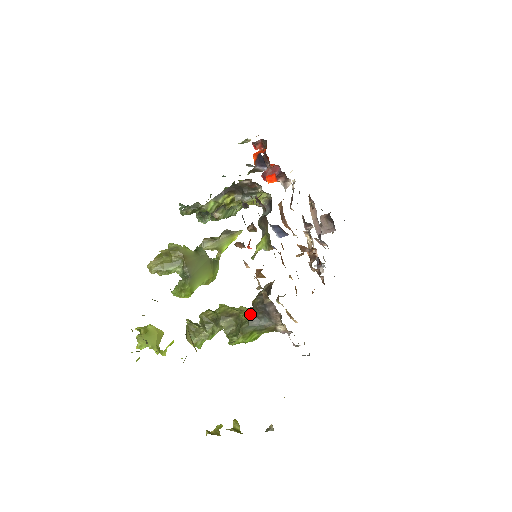
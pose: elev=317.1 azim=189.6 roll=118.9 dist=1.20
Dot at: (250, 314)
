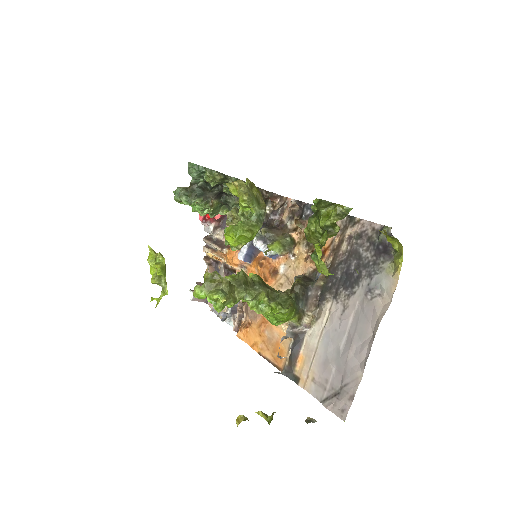
Dot at: occluded
